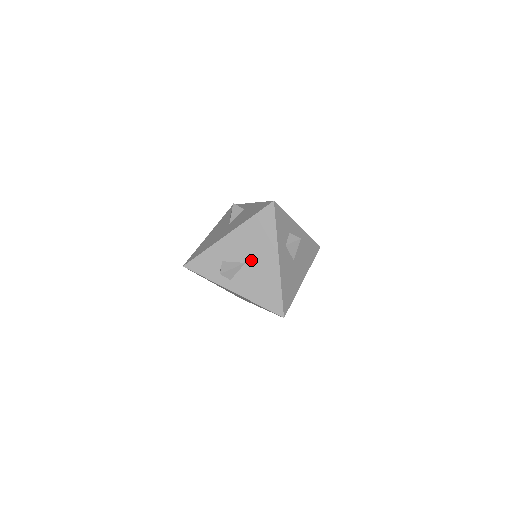
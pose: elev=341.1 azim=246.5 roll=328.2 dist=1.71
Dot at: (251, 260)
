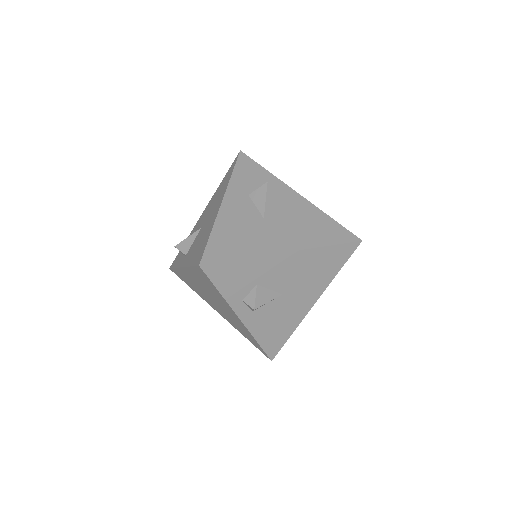
Dot at: (206, 221)
